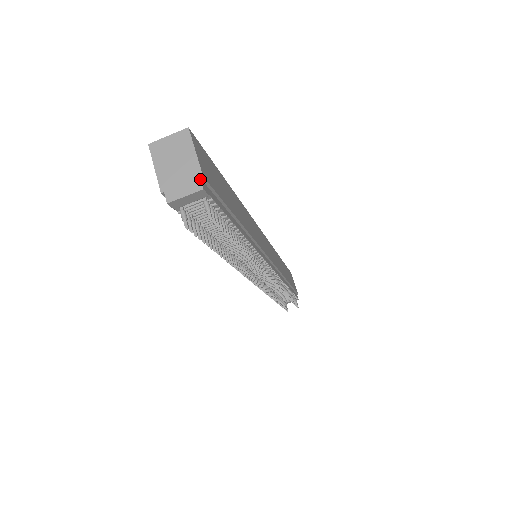
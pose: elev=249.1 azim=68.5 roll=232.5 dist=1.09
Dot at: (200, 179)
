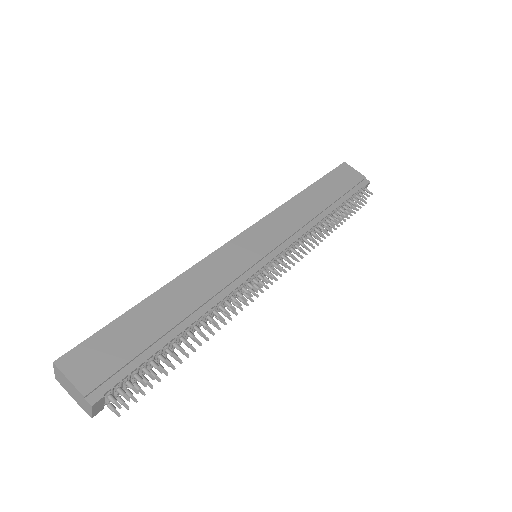
Dot at: (85, 399)
